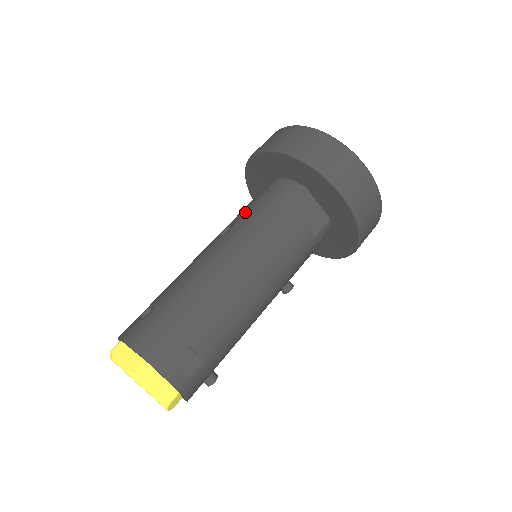
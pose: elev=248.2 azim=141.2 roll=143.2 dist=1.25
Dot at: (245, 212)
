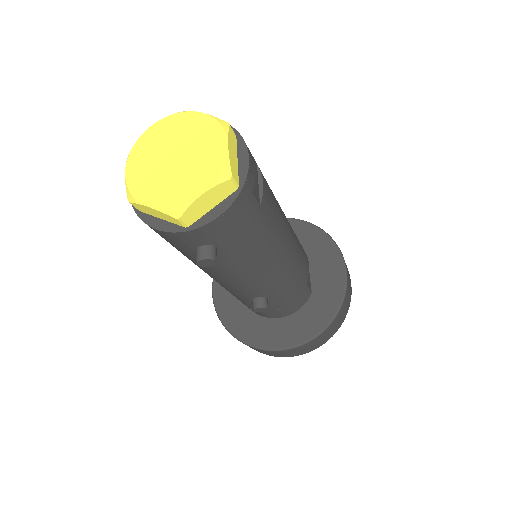
Dot at: occluded
